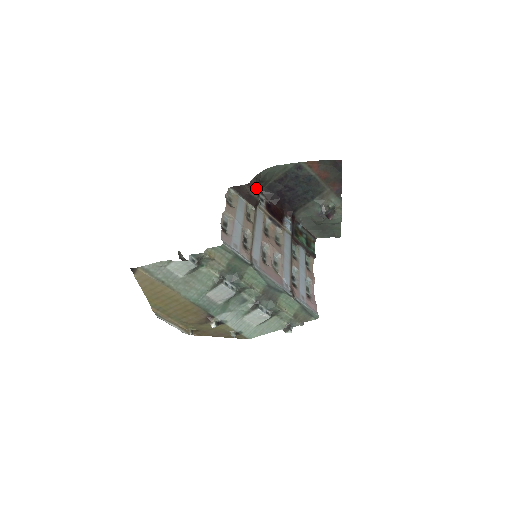
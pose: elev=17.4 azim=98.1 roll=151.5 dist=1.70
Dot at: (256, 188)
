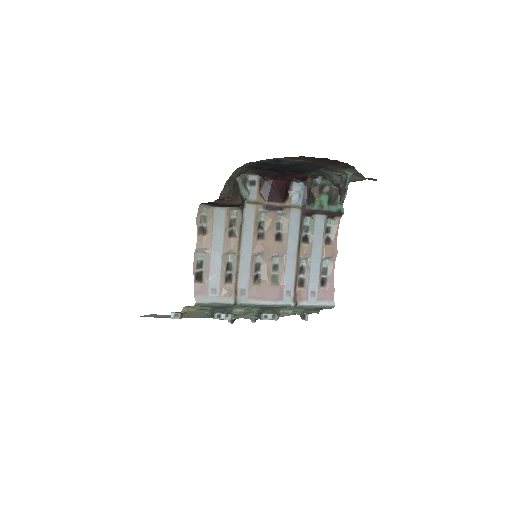
Dot at: (233, 191)
